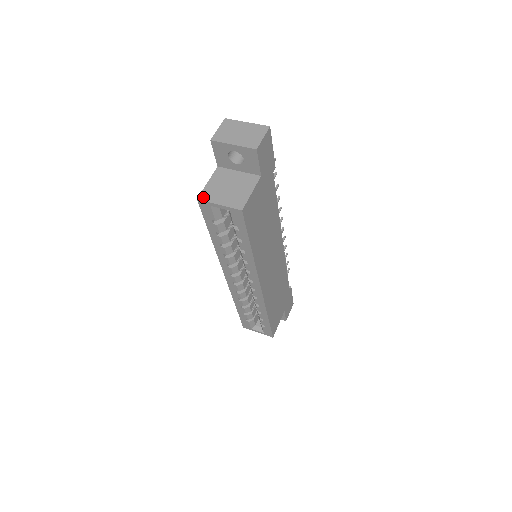
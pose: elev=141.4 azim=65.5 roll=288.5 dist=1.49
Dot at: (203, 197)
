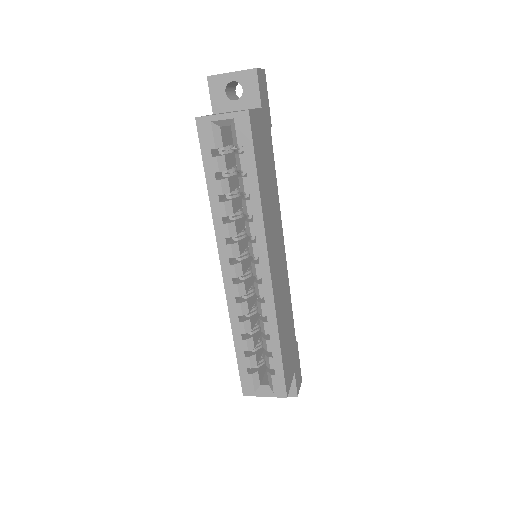
Dot at: (202, 116)
